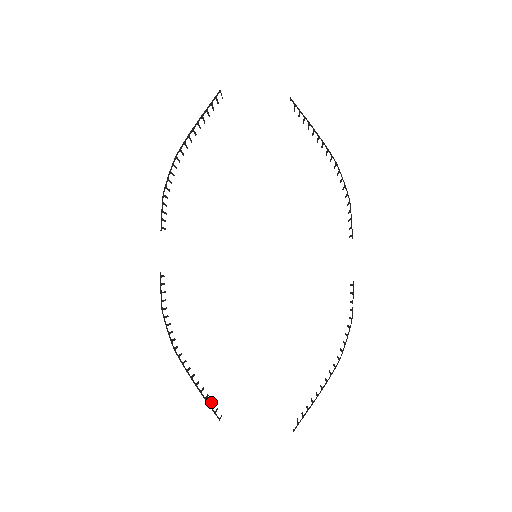
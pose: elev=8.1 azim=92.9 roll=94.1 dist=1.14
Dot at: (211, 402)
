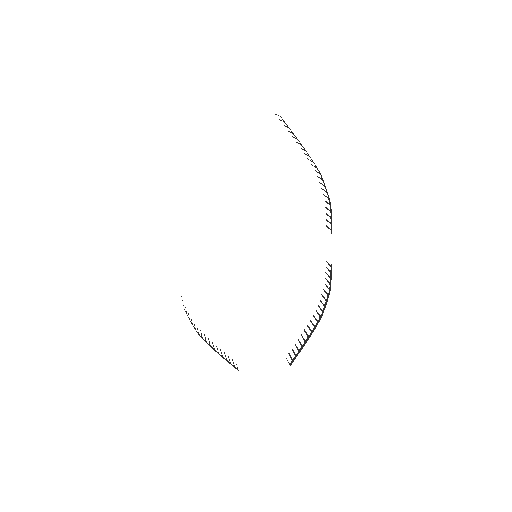
Dot at: occluded
